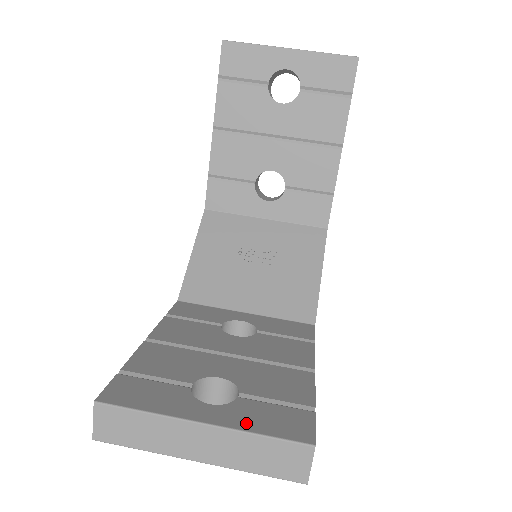
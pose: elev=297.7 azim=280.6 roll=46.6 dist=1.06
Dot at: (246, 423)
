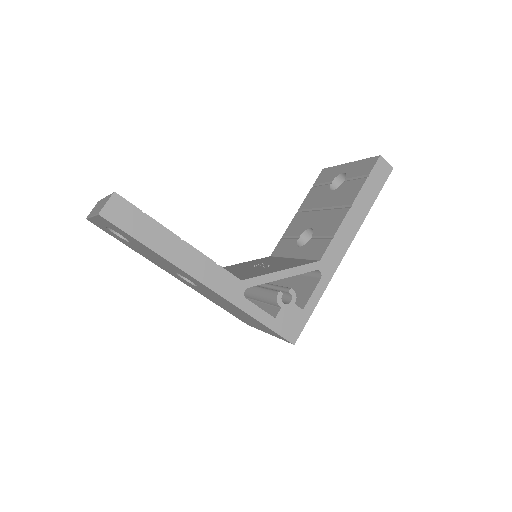
Dot at: occluded
